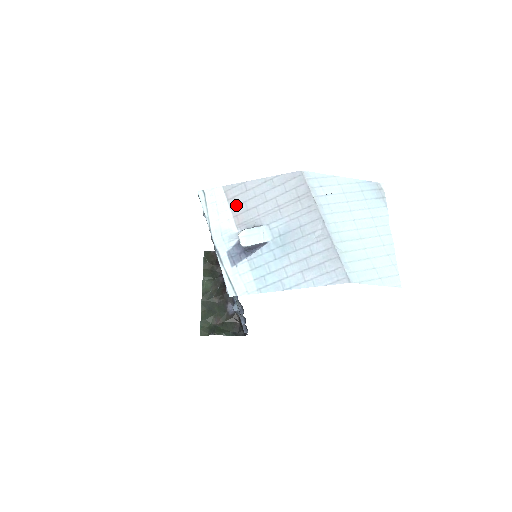
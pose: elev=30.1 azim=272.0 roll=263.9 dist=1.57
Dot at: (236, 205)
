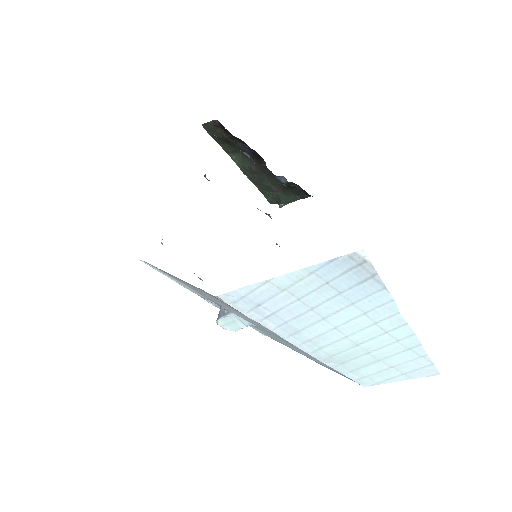
Dot at: occluded
